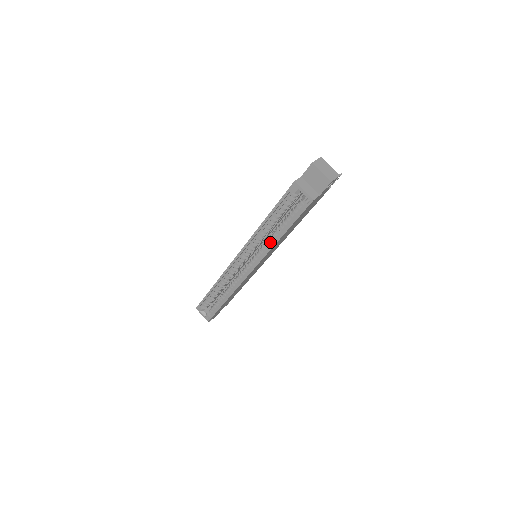
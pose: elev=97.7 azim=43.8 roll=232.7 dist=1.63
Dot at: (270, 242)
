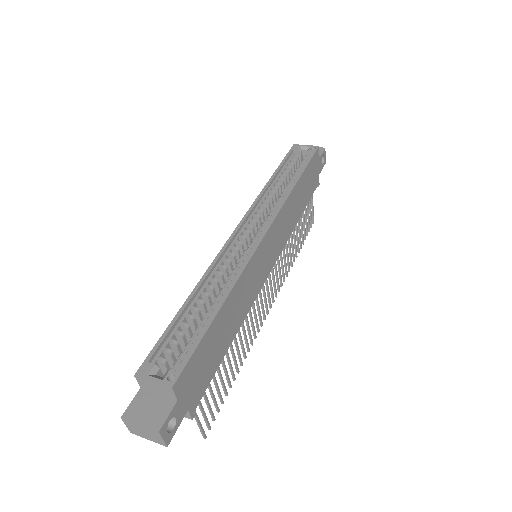
Dot at: (283, 198)
